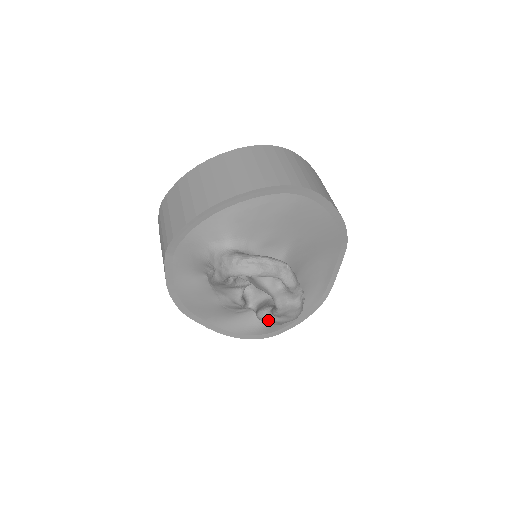
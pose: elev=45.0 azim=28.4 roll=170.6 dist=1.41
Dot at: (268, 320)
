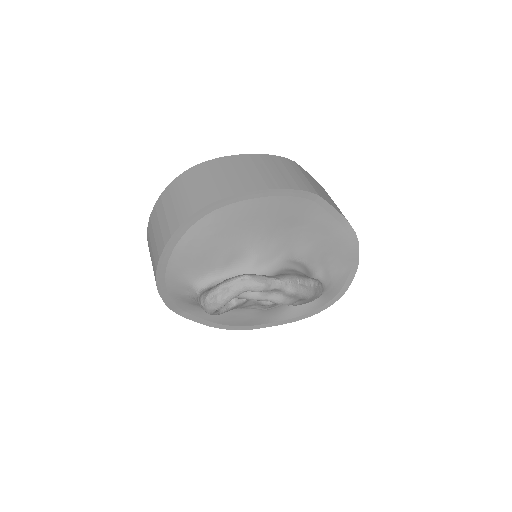
Dot at: (300, 304)
